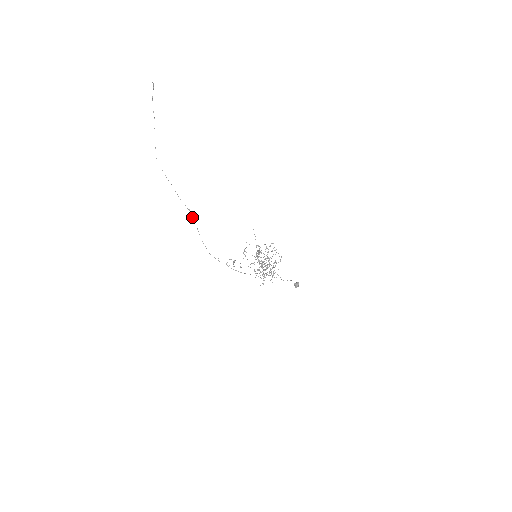
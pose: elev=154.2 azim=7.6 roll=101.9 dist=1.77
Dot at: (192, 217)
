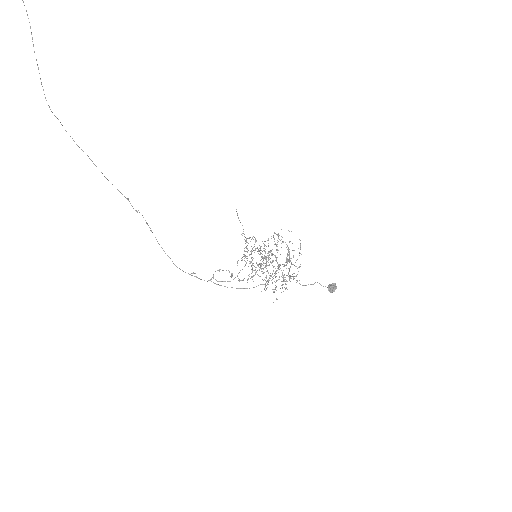
Dot at: (136, 211)
